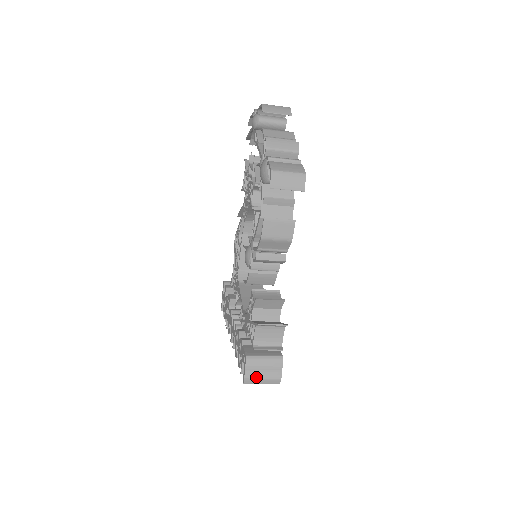
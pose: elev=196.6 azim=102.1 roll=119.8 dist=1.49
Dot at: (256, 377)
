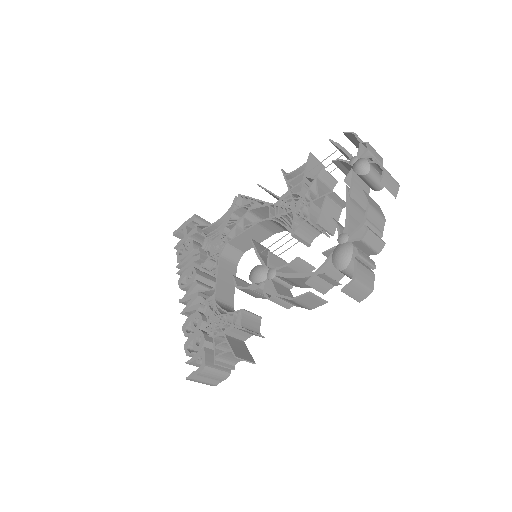
Dot at: (200, 380)
